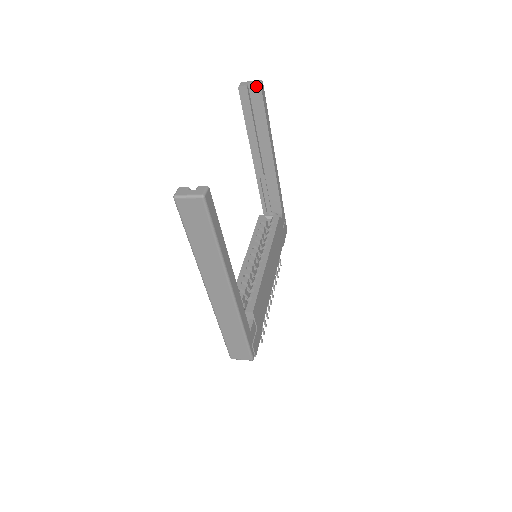
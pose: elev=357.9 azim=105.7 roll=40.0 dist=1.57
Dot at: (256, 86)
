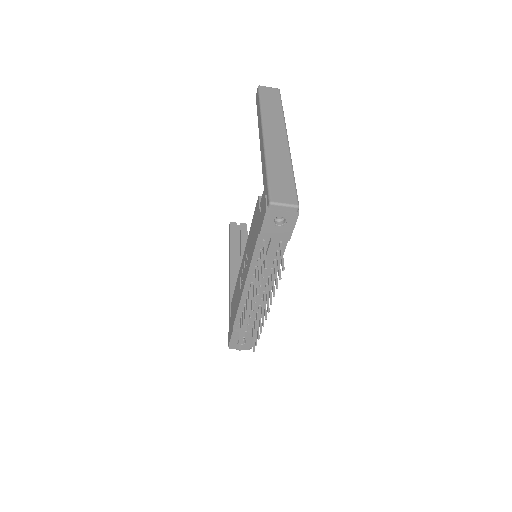
Dot at: (243, 224)
